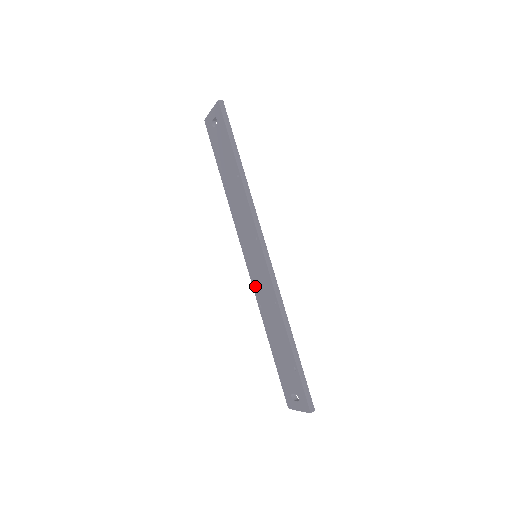
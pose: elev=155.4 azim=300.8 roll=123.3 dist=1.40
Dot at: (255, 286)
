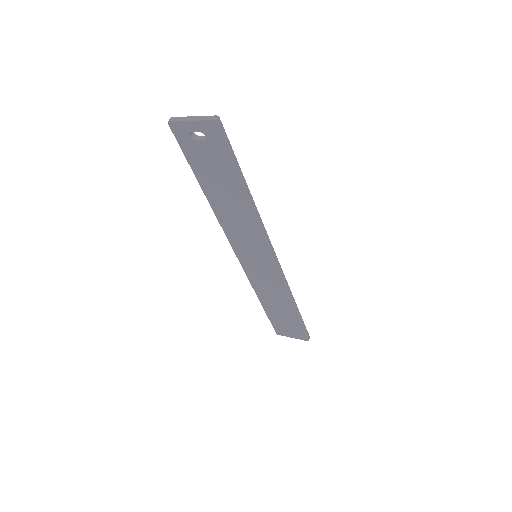
Dot at: (250, 274)
